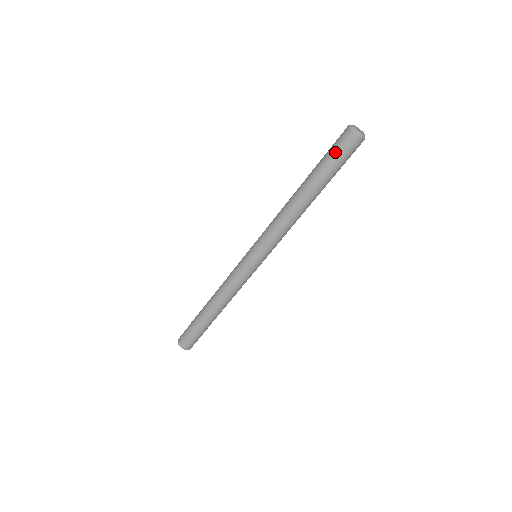
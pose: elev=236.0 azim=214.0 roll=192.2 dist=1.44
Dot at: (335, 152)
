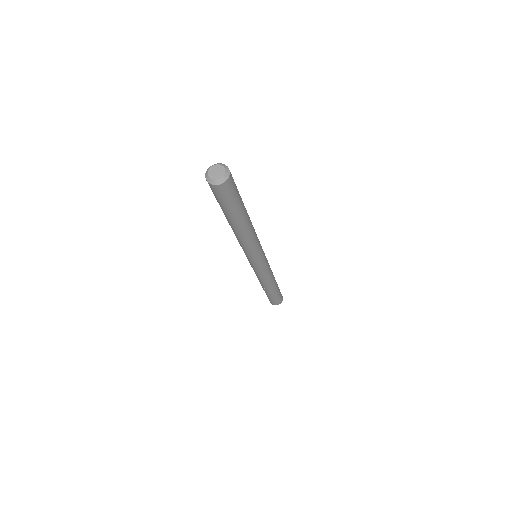
Dot at: (214, 195)
